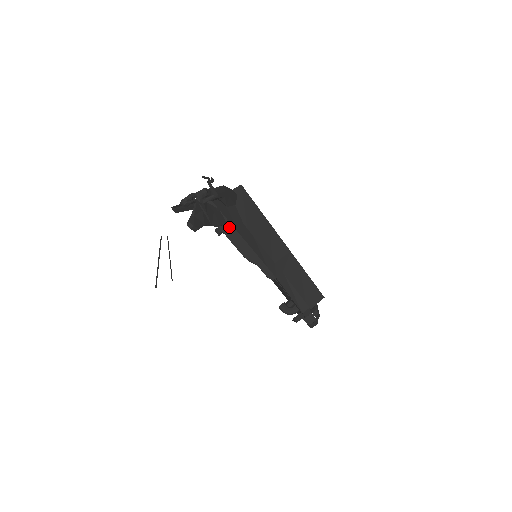
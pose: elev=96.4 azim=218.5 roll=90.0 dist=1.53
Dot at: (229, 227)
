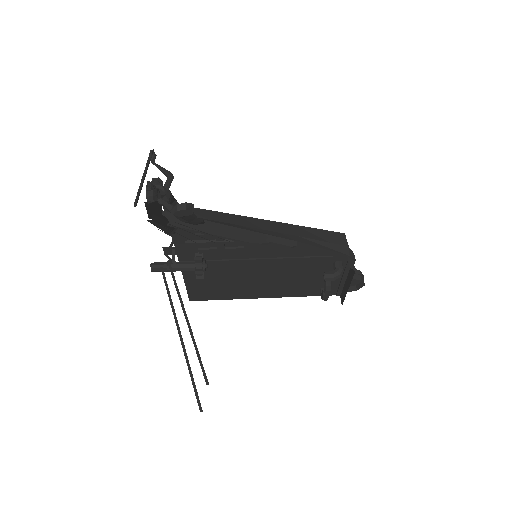
Dot at: (210, 225)
